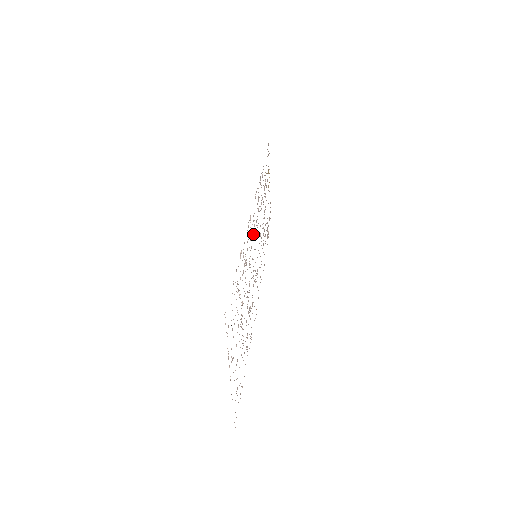
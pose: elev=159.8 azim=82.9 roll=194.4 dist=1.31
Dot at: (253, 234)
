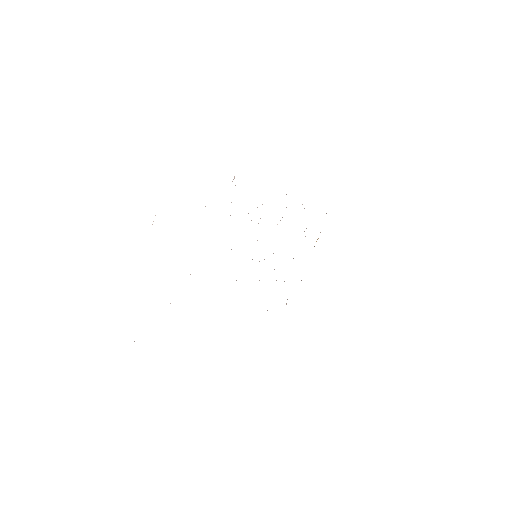
Dot at: occluded
